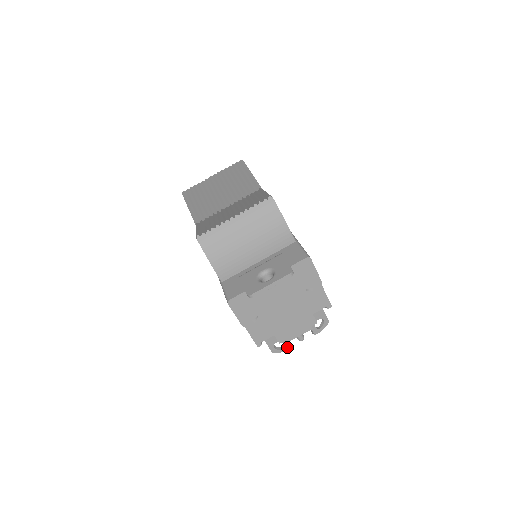
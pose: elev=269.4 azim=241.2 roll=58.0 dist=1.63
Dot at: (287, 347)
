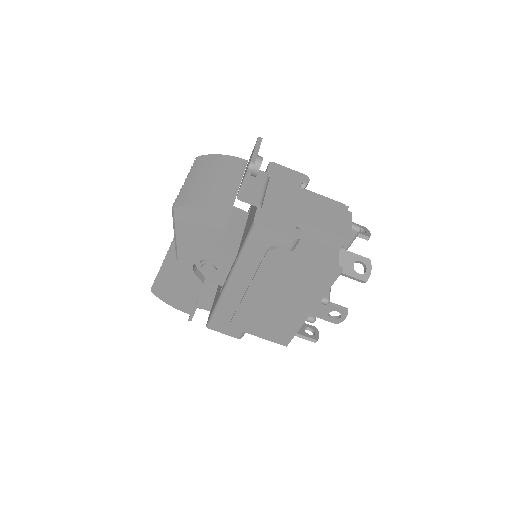
Dot at: (367, 262)
